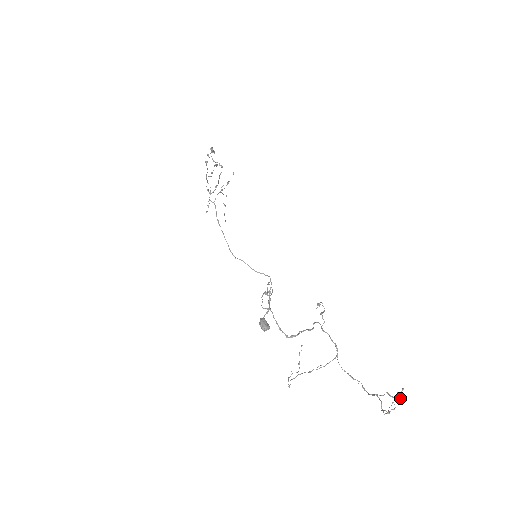
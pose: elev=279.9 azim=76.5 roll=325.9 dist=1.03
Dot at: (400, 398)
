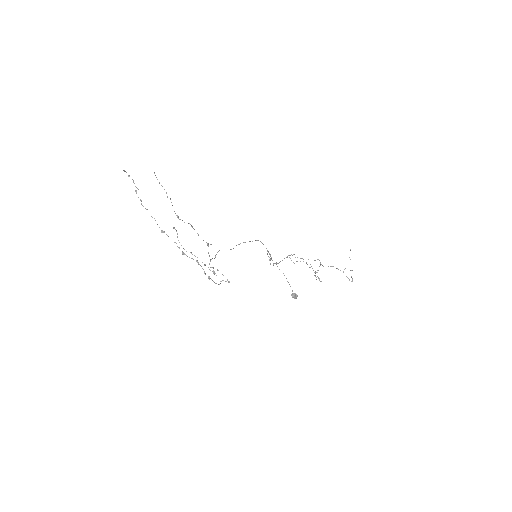
Dot at: occluded
